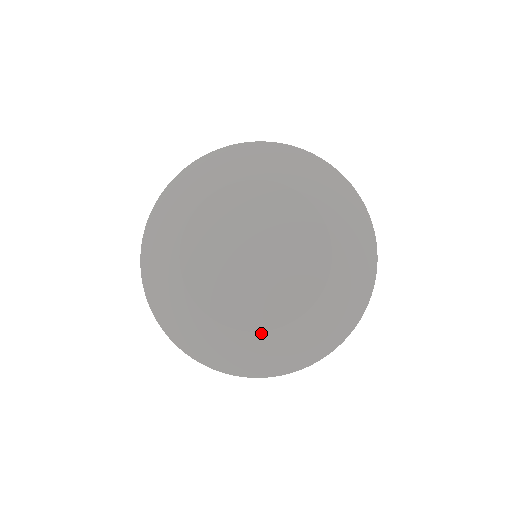
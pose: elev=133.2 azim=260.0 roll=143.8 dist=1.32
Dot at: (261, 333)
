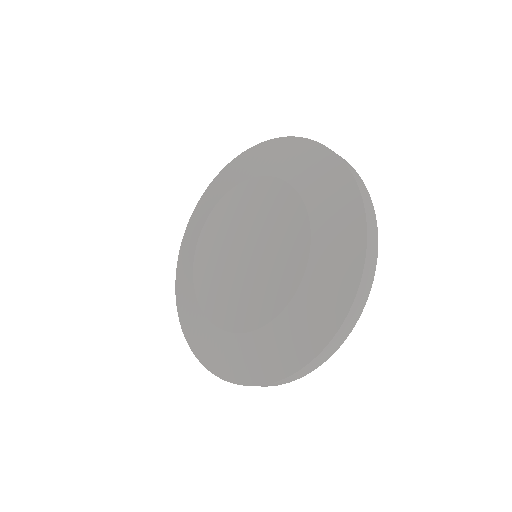
Dot at: (229, 334)
